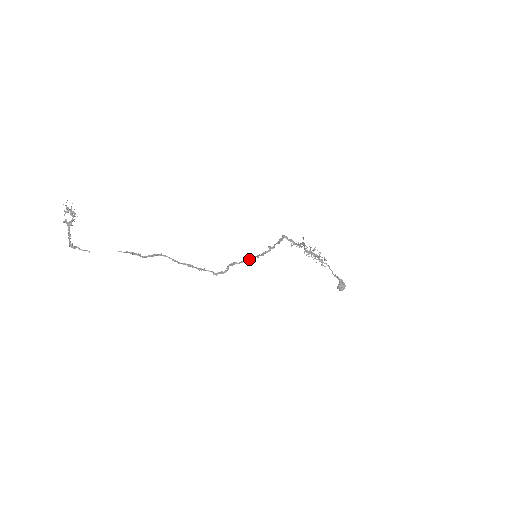
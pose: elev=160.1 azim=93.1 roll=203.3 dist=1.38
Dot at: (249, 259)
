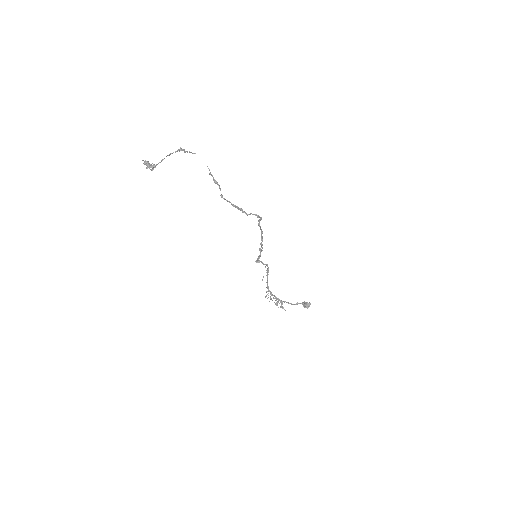
Dot at: (262, 233)
